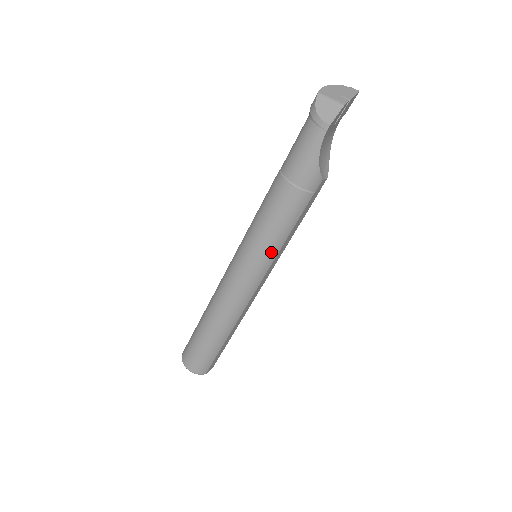
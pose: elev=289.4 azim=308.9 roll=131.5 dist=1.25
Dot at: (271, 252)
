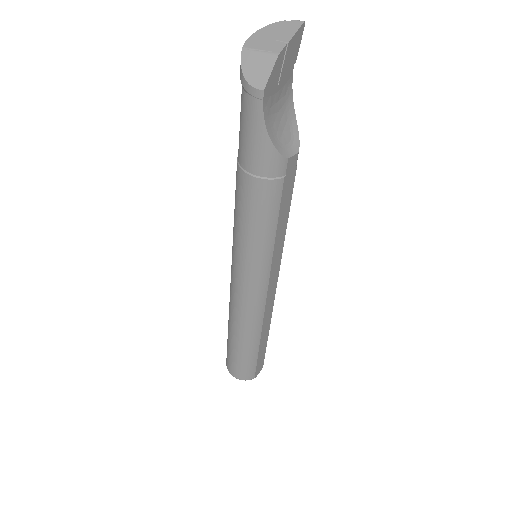
Dot at: (263, 254)
